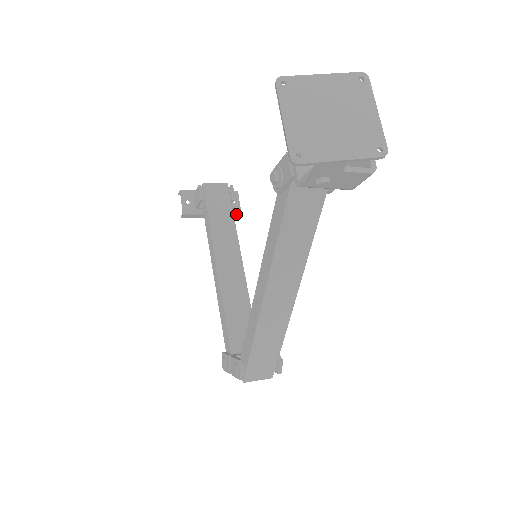
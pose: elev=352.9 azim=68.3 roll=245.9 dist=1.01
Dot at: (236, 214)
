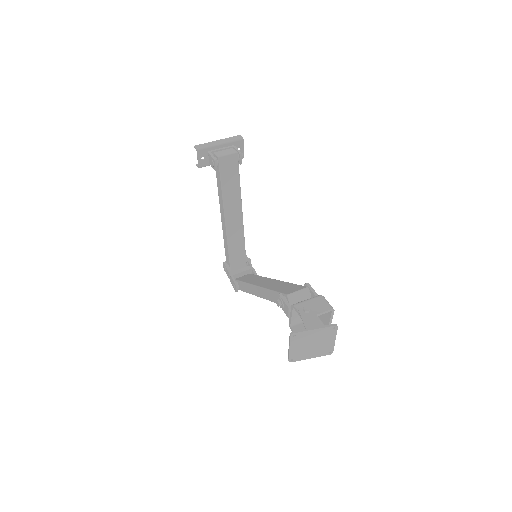
Dot at: occluded
